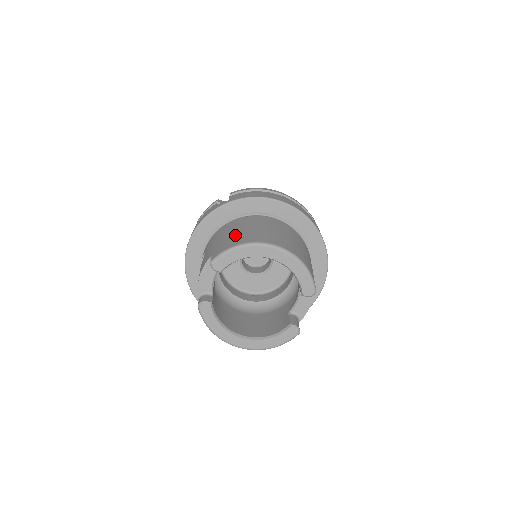
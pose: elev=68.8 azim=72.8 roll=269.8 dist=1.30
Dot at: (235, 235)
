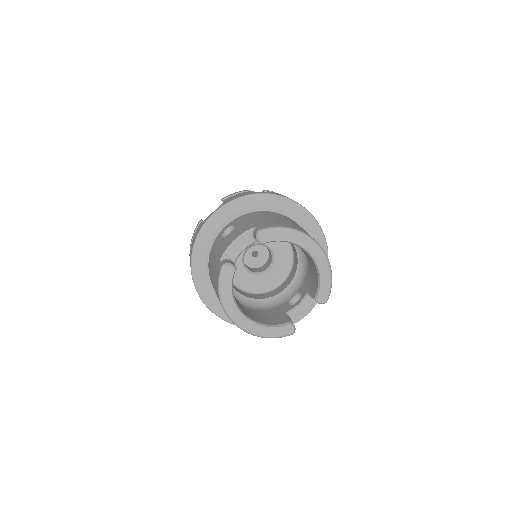
Dot at: (281, 220)
